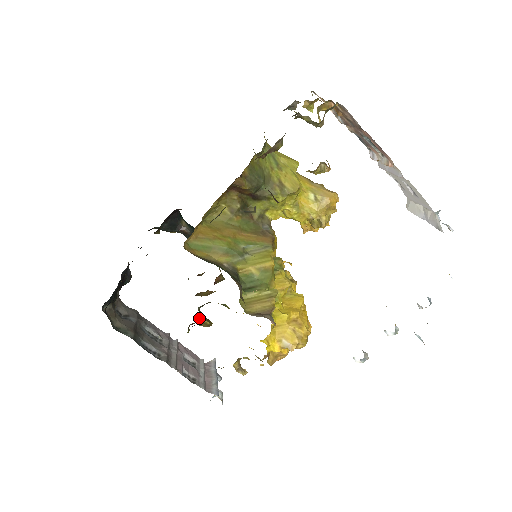
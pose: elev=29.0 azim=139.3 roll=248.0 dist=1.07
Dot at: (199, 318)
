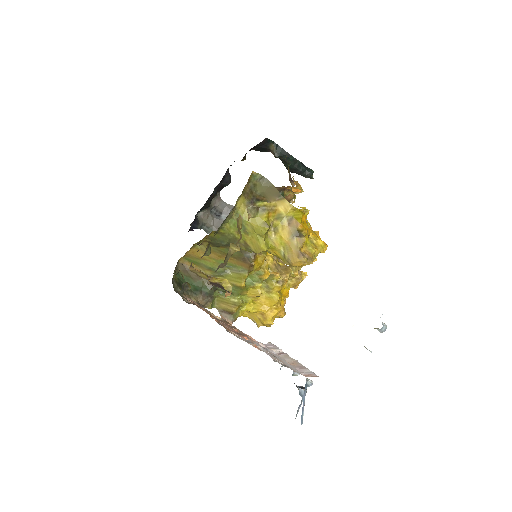
Dot at: occluded
